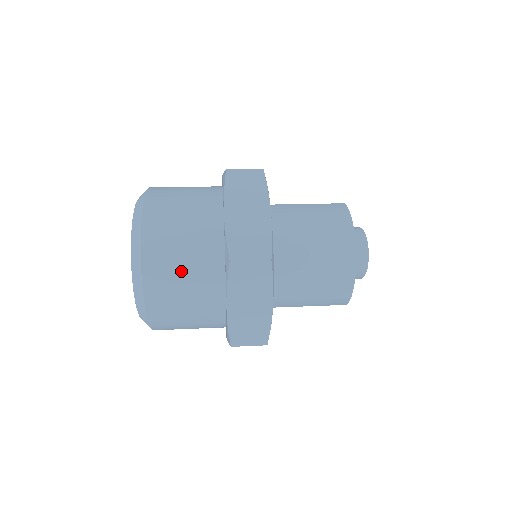
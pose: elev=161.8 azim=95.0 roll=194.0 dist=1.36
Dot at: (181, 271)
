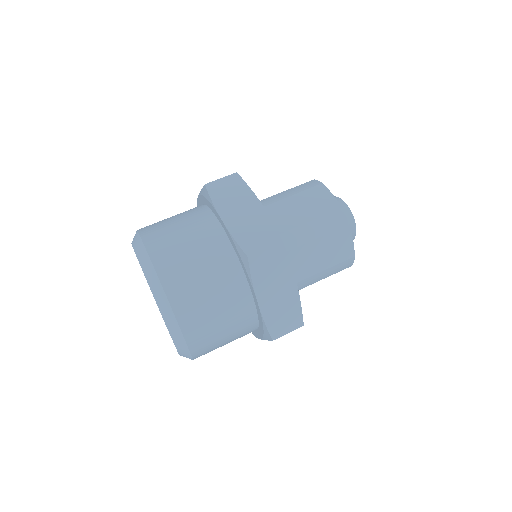
Dot at: (224, 342)
